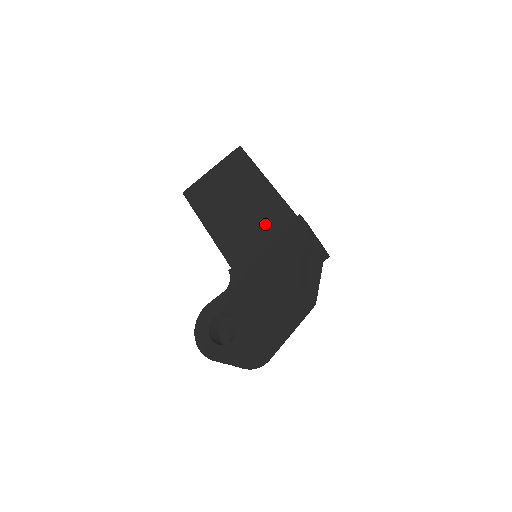
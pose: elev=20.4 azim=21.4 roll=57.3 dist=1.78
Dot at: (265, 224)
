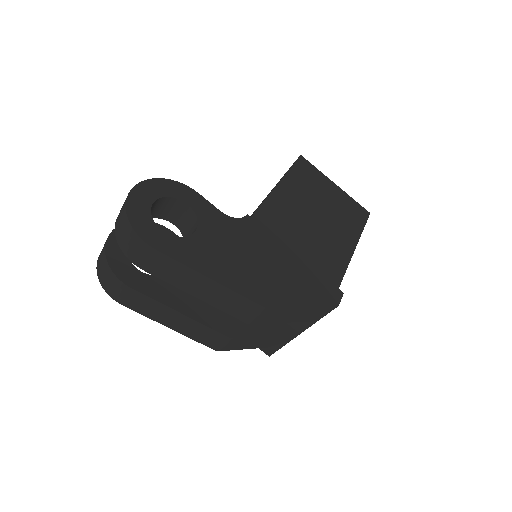
Dot at: (313, 253)
